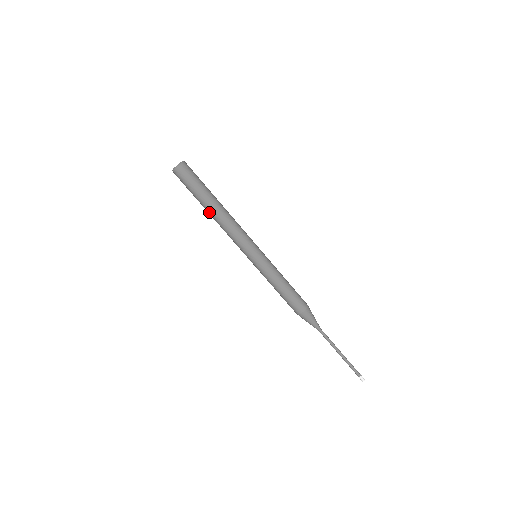
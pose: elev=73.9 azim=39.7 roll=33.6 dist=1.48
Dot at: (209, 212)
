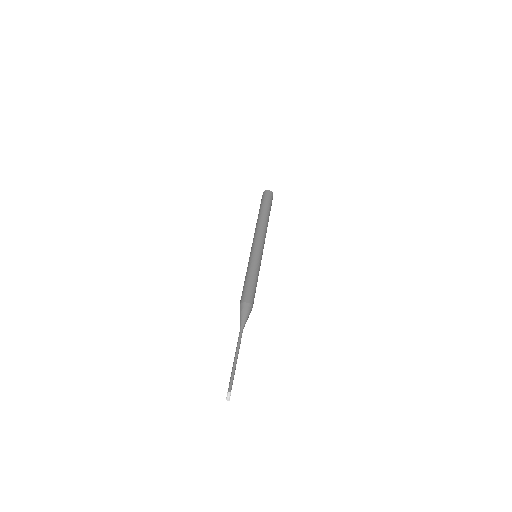
Dot at: (263, 216)
